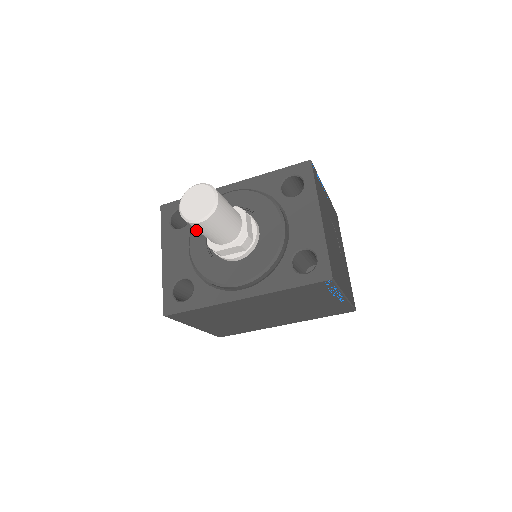
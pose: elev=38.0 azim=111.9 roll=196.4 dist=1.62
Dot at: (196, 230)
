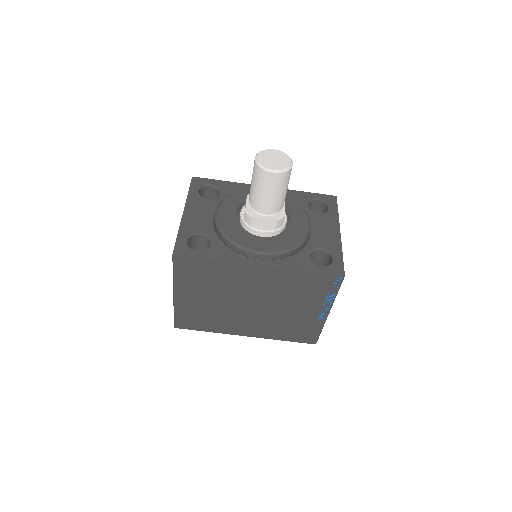
Dot at: (227, 202)
